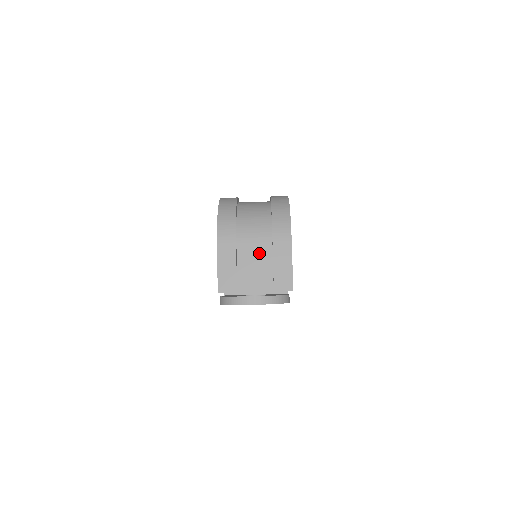
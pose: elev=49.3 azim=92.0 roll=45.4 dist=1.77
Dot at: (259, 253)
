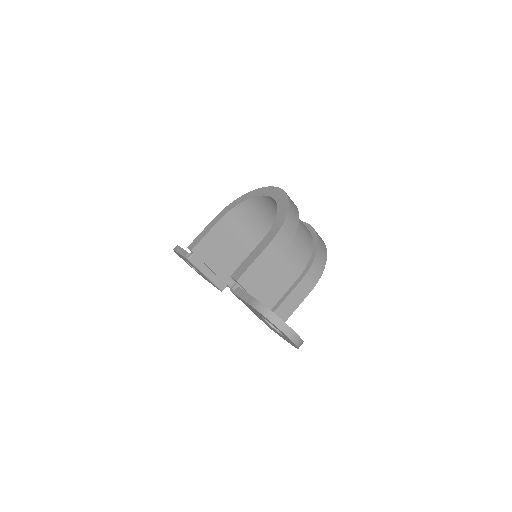
Dot at: (287, 274)
